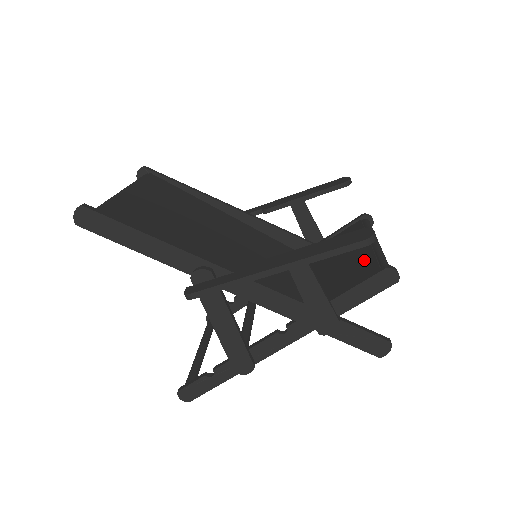
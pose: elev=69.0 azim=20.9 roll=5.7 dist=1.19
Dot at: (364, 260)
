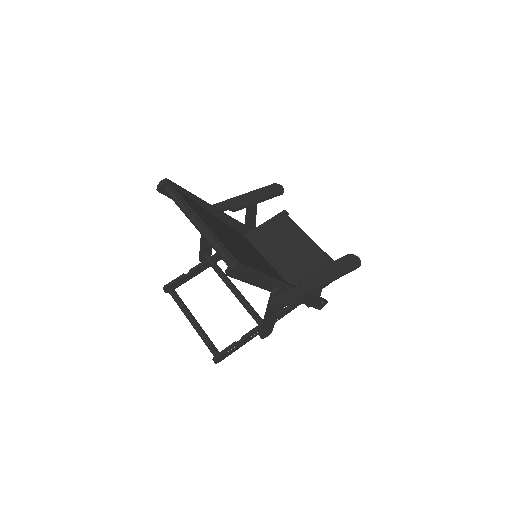
Dot at: (318, 257)
